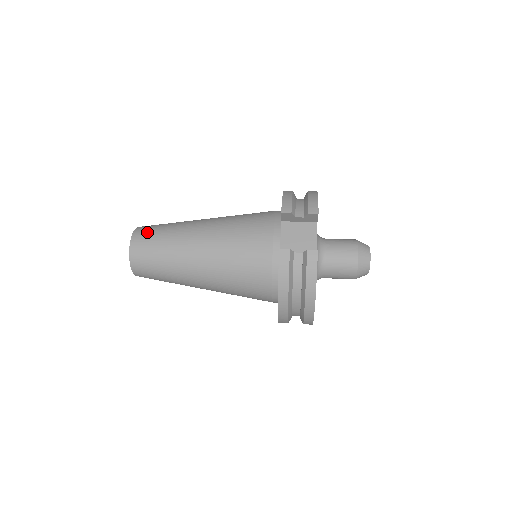
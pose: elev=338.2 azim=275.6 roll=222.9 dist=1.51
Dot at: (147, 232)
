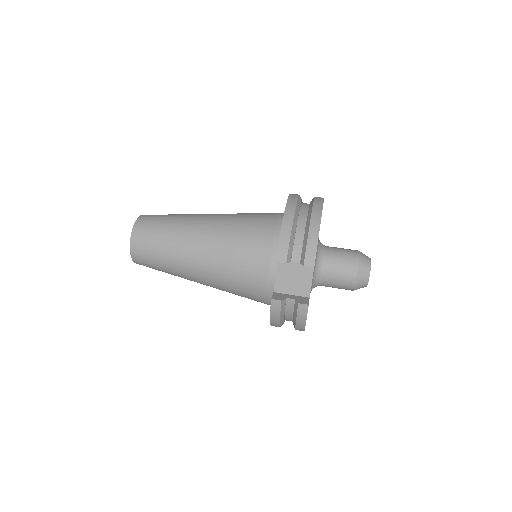
Dot at: (145, 237)
